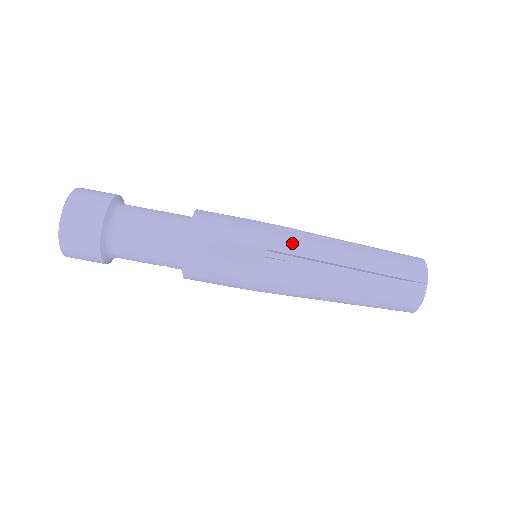
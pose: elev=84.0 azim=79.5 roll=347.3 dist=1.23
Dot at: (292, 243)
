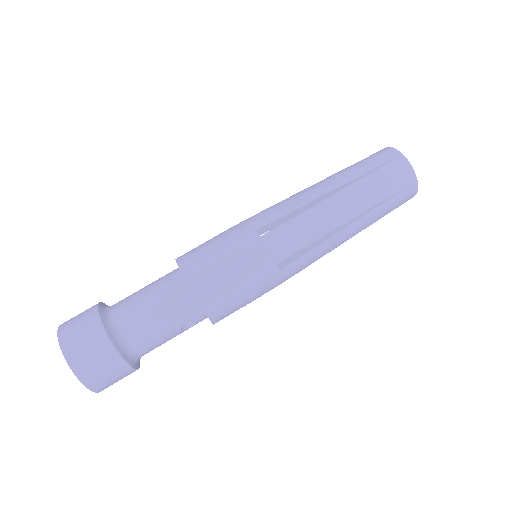
Dot at: (272, 212)
